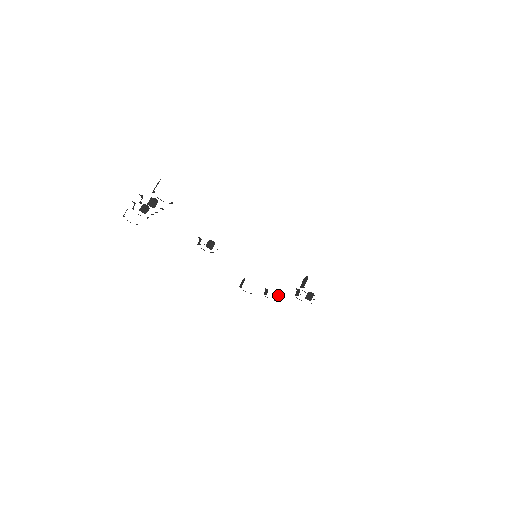
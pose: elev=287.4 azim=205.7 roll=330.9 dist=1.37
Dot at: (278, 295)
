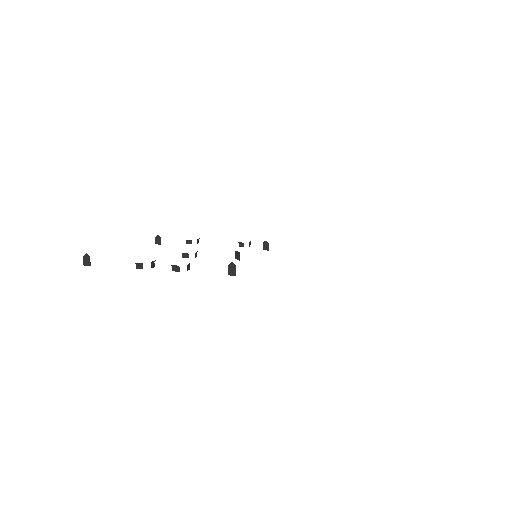
Dot at: (198, 240)
